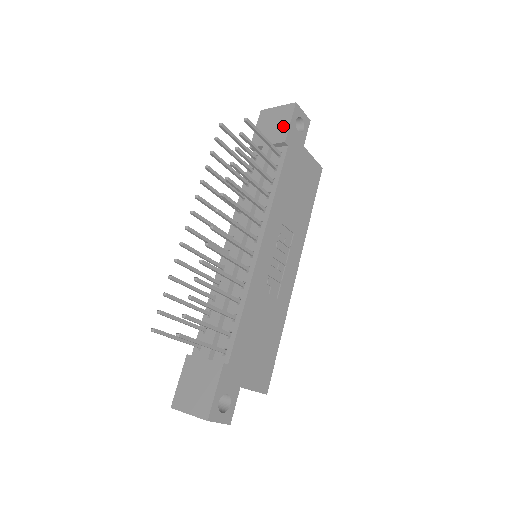
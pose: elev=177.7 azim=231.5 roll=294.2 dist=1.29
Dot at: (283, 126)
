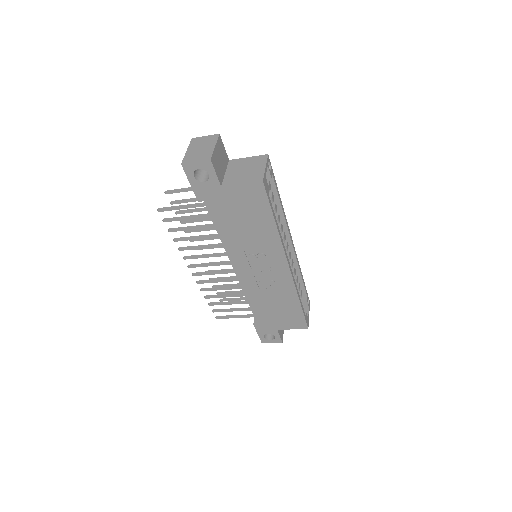
Dot at: occluded
